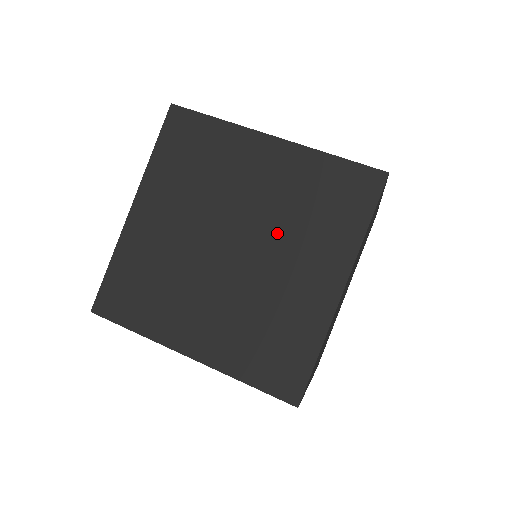
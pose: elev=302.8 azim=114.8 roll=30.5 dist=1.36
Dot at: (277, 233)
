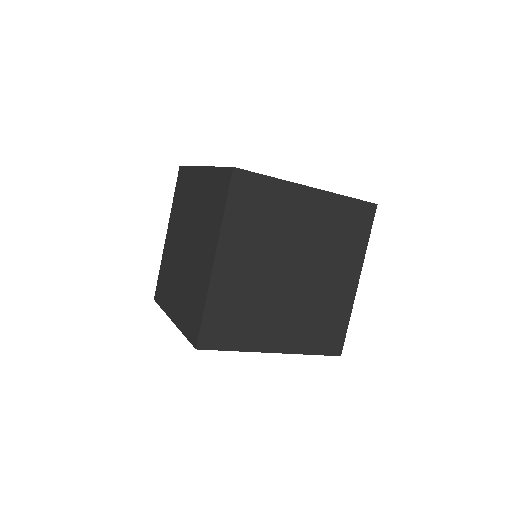
Dot at: occluded
